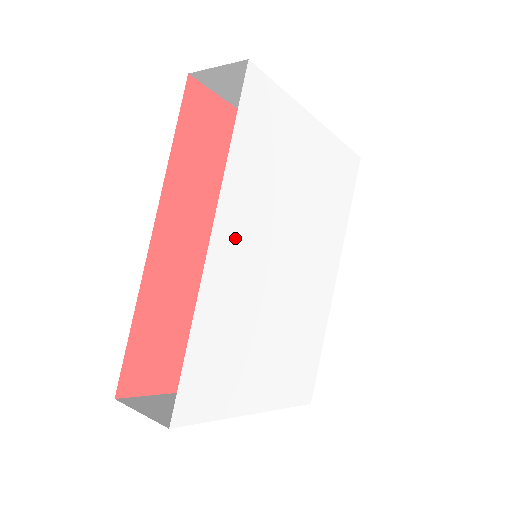
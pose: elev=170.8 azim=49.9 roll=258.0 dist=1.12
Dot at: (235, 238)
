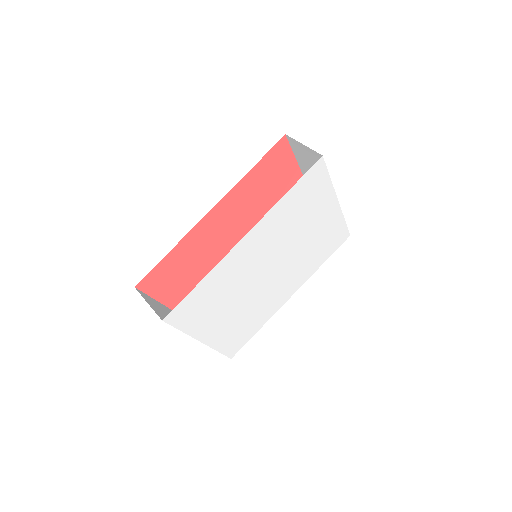
Dot at: (255, 243)
